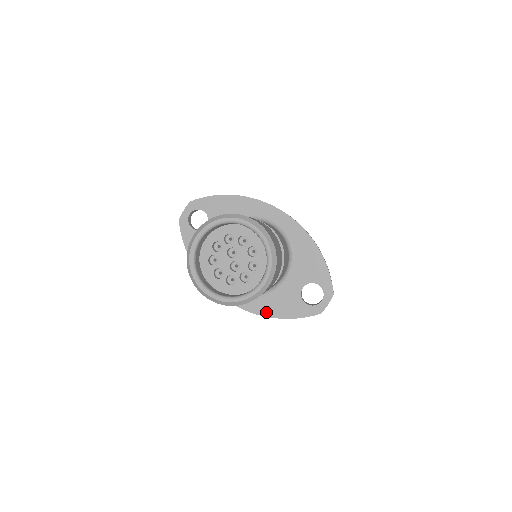
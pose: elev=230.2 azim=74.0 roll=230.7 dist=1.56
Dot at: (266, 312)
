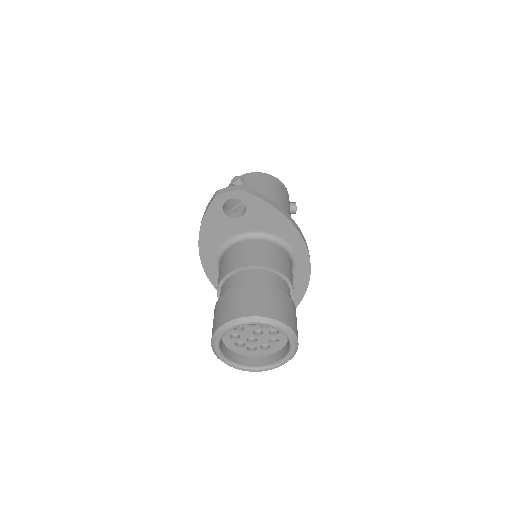
Dot at: occluded
